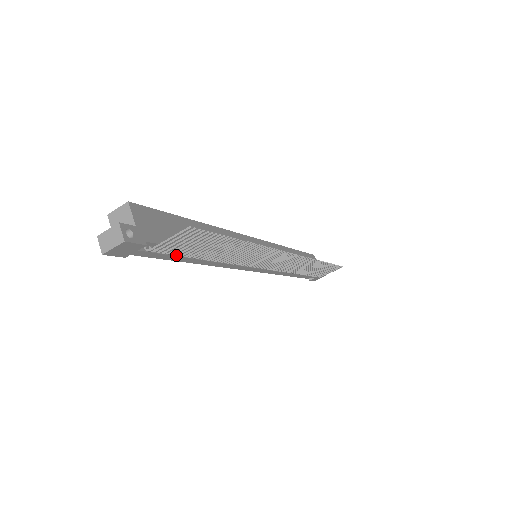
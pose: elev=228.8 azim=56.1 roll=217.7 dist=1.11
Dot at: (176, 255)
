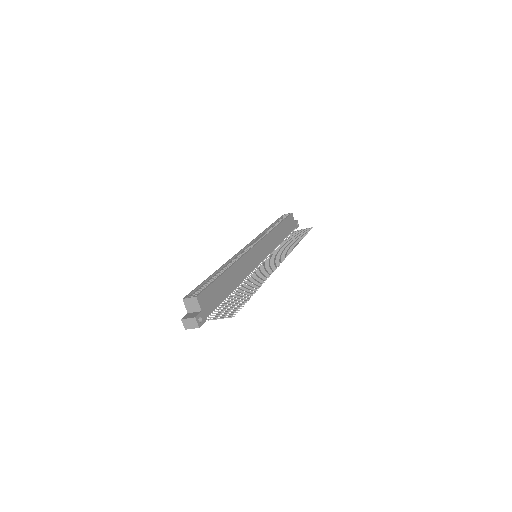
Dot at: (219, 308)
